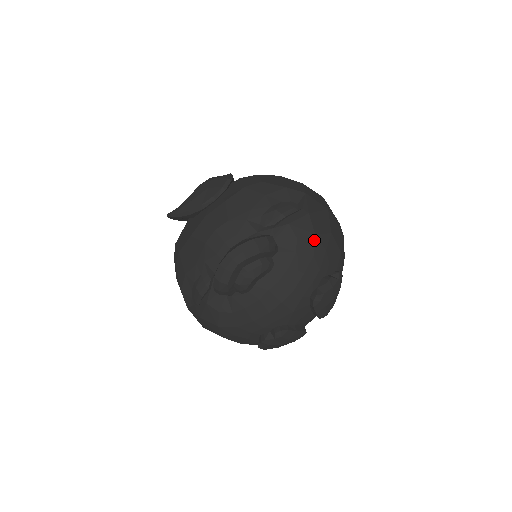
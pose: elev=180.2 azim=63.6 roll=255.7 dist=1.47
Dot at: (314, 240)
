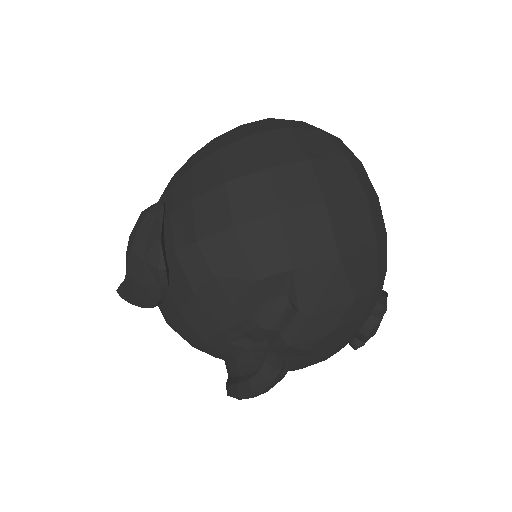
Dot at: (332, 335)
